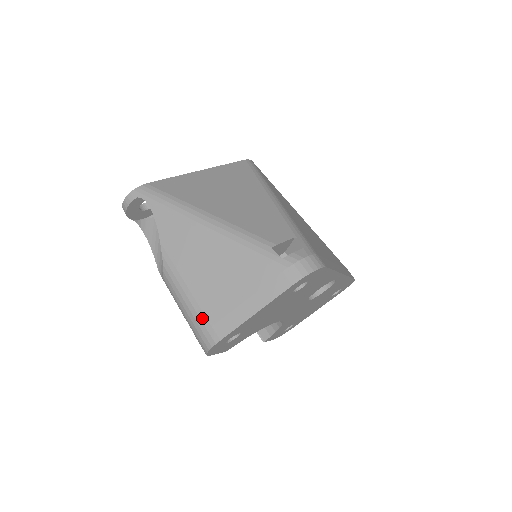
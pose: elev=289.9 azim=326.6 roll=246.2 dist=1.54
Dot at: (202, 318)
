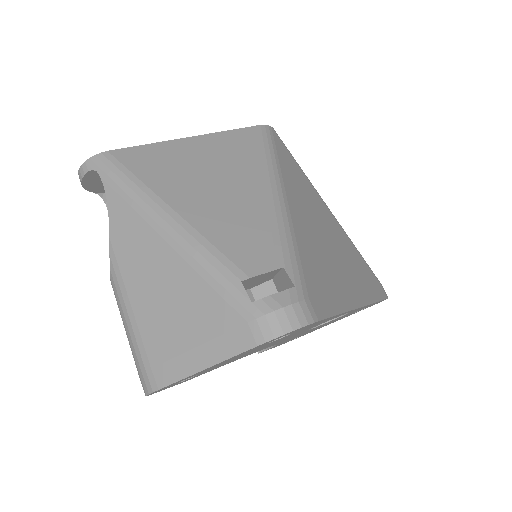
Dot at: (142, 353)
